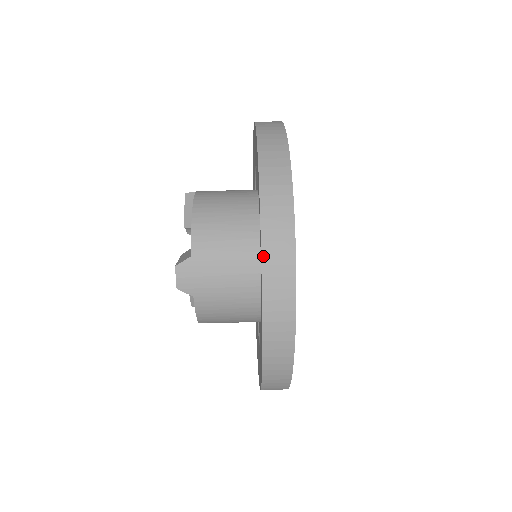
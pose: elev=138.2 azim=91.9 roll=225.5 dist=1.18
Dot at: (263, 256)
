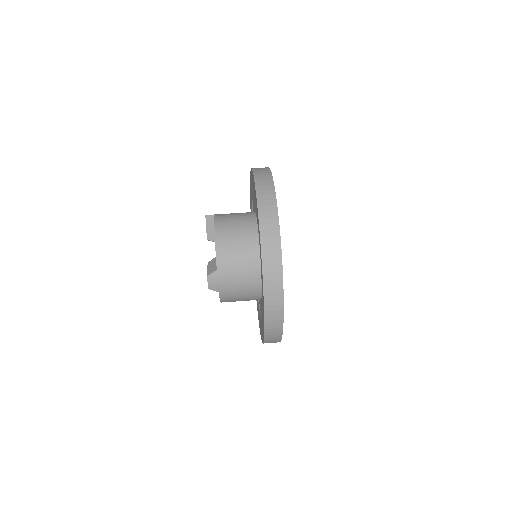
Dot at: (264, 282)
